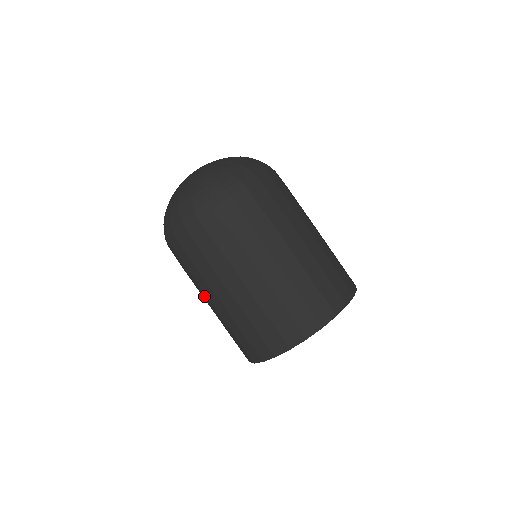
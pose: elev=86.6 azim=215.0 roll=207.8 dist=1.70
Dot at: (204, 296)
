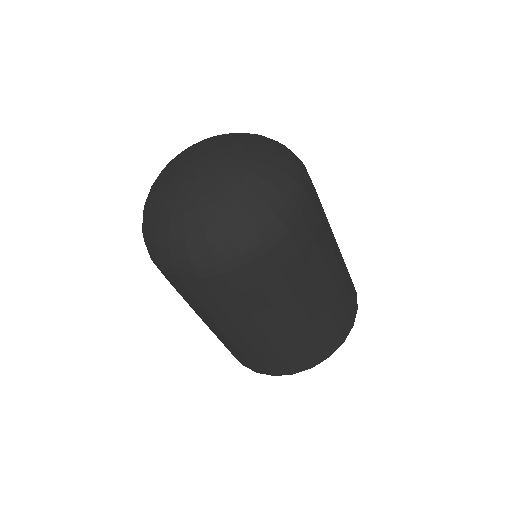
Dot at: (226, 327)
